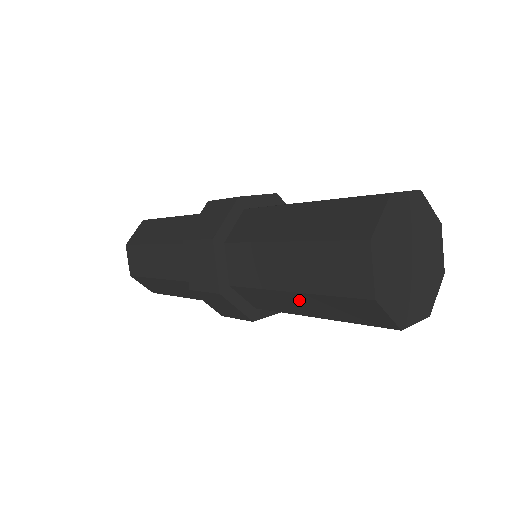
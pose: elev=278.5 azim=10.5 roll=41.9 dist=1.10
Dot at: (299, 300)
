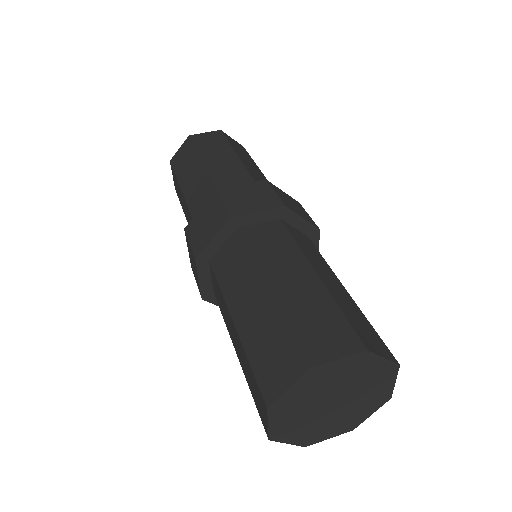
Dot at: (235, 333)
